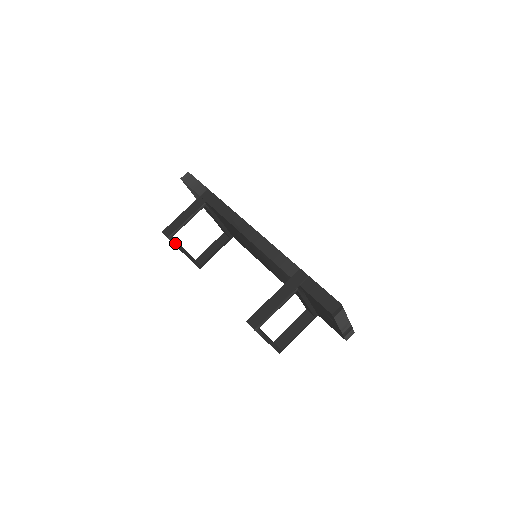
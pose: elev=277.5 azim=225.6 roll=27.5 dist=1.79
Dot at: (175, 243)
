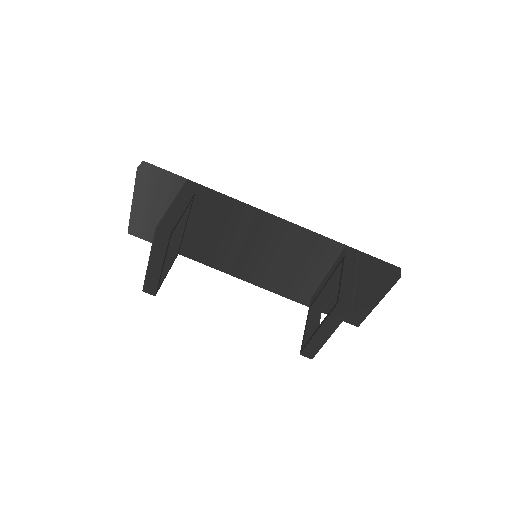
Dot at: (167, 245)
